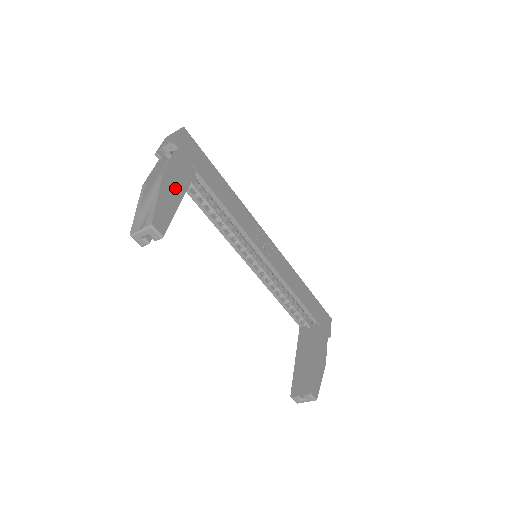
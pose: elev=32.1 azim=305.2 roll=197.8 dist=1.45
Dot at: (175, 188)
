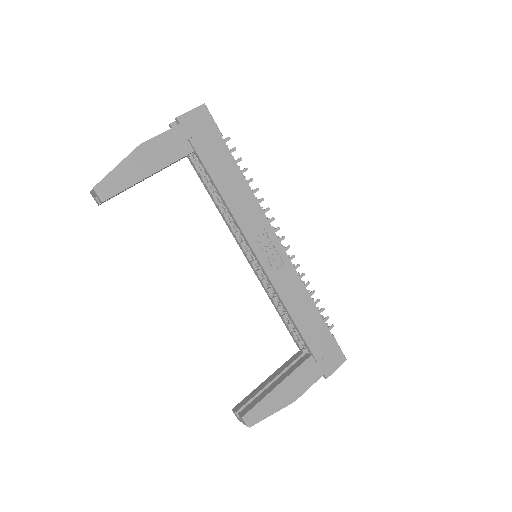
Dot at: (150, 161)
